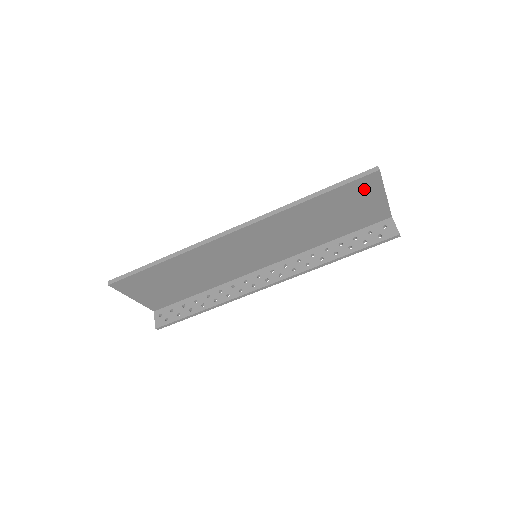
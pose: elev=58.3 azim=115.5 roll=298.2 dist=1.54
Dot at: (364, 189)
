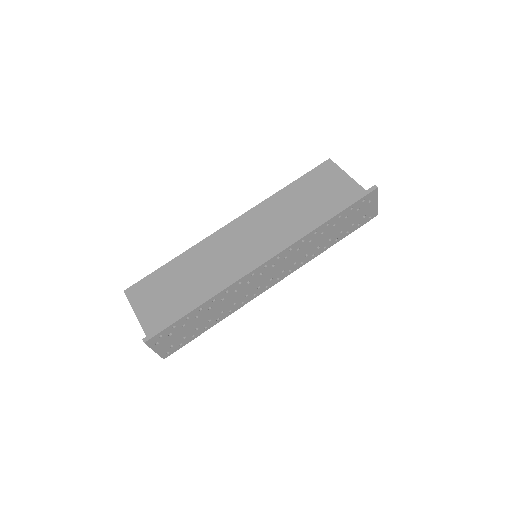
Dot at: (327, 175)
